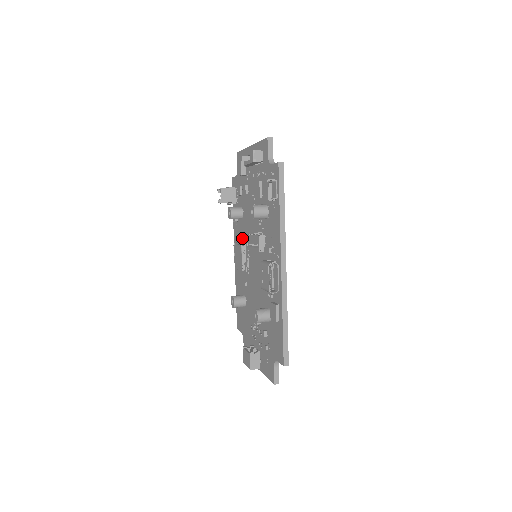
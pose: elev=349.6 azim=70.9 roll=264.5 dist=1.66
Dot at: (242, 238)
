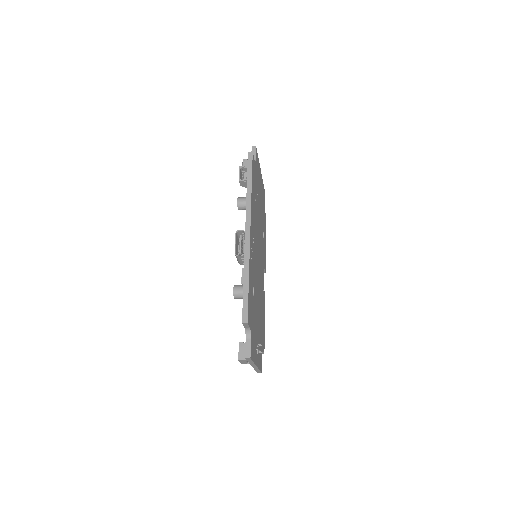
Dot at: occluded
